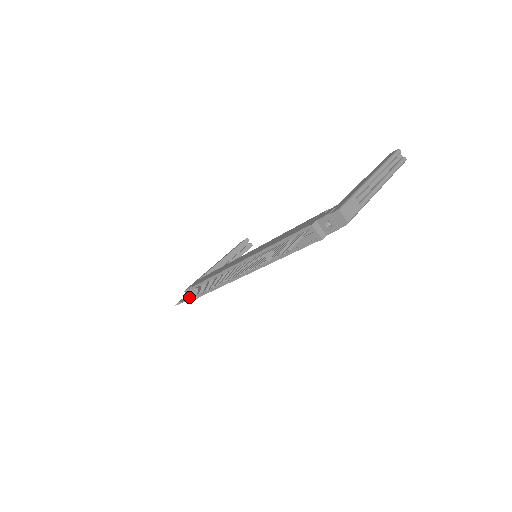
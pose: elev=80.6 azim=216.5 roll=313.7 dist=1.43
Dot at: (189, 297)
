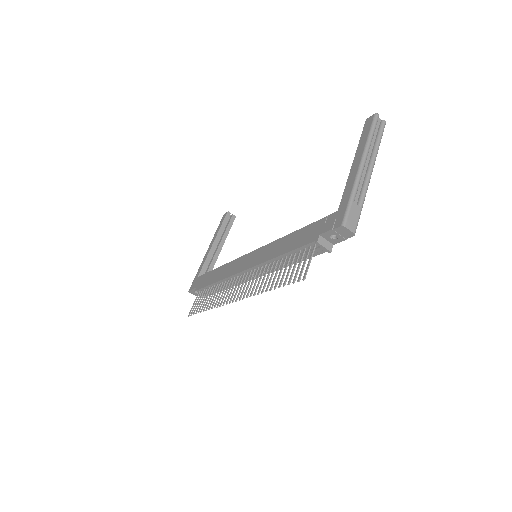
Dot at: (201, 309)
